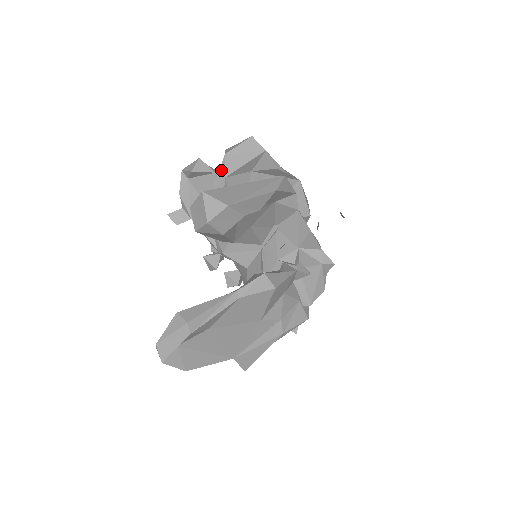
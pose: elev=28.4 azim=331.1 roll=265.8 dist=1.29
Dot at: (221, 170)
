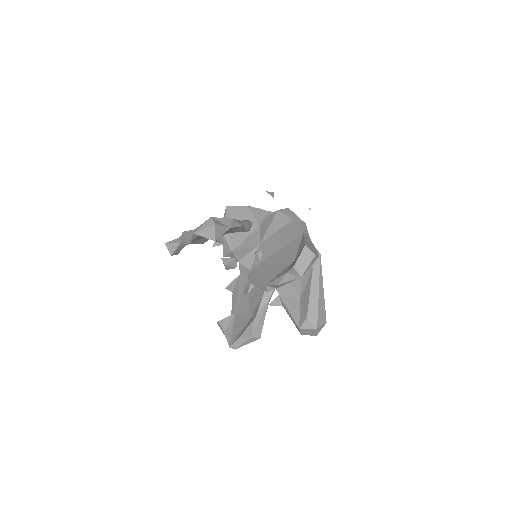
Dot at: occluded
